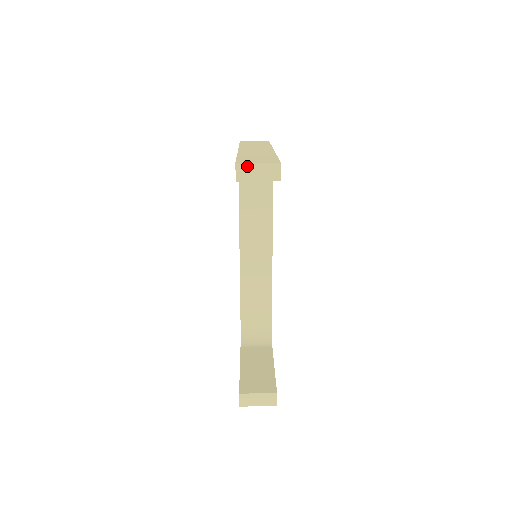
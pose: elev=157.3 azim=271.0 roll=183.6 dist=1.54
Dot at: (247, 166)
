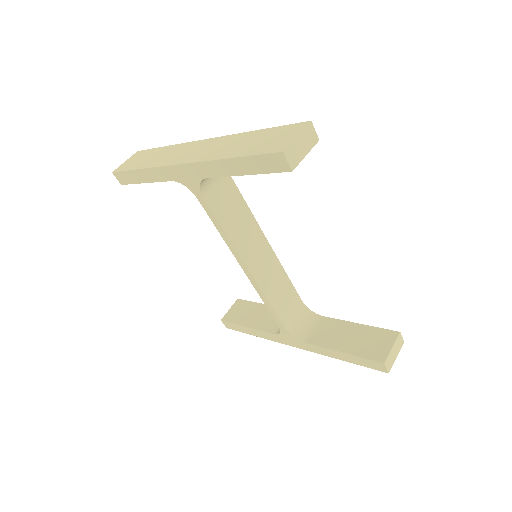
Dot at: (292, 147)
